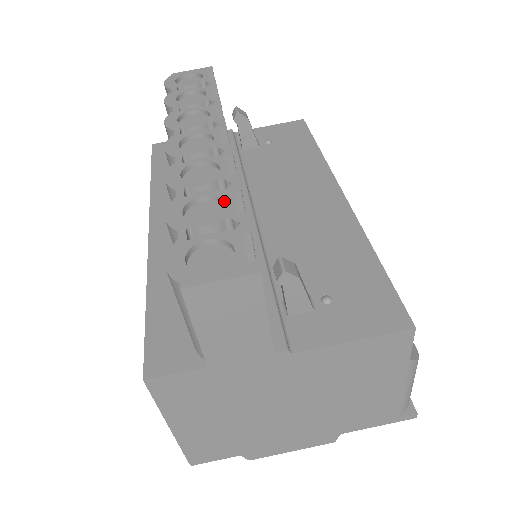
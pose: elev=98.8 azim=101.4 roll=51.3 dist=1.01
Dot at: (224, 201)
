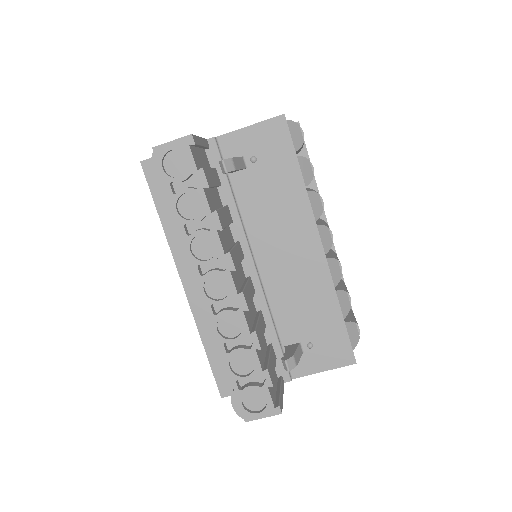
Dot at: (252, 358)
